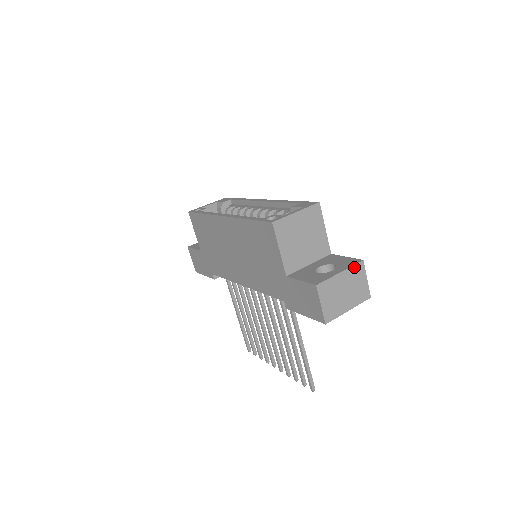
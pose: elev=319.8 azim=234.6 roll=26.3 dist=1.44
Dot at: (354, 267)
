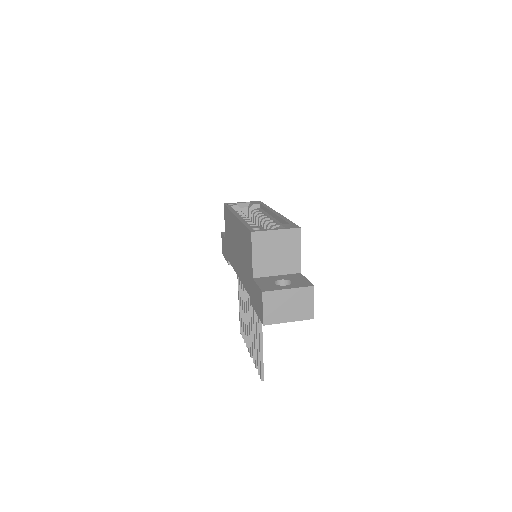
Dot at: (303, 289)
